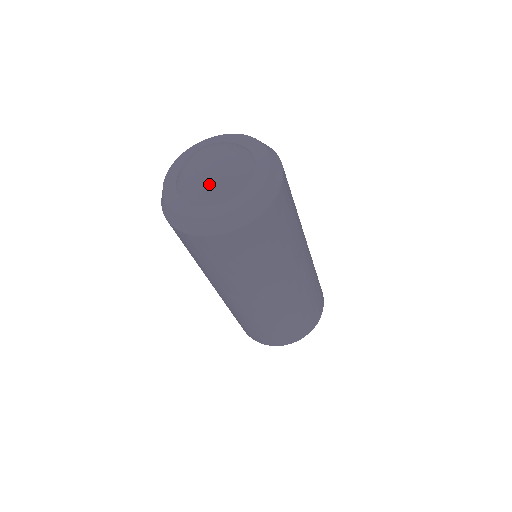
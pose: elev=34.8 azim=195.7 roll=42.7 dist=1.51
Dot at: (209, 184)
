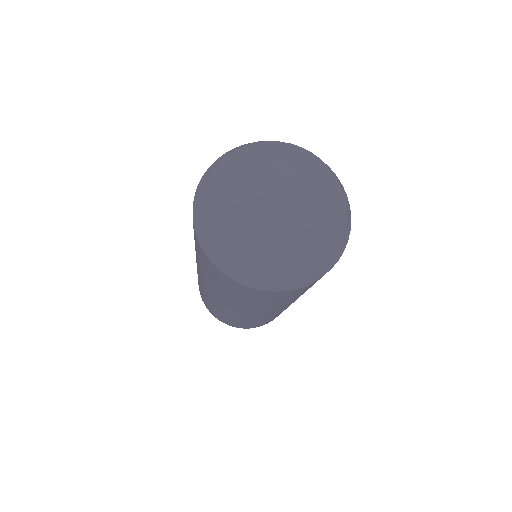
Dot at: (285, 233)
